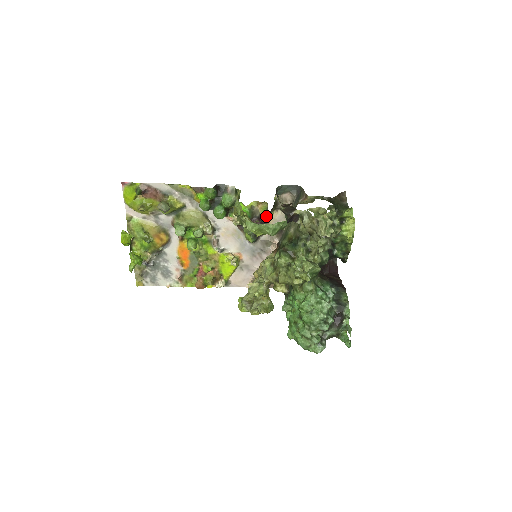
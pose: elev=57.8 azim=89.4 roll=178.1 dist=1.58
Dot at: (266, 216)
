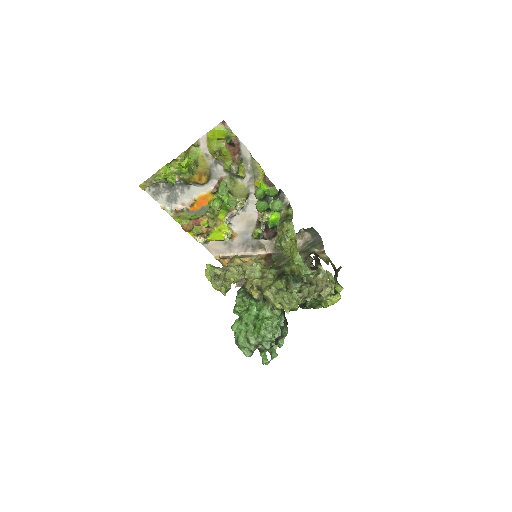
Dot at: occluded
